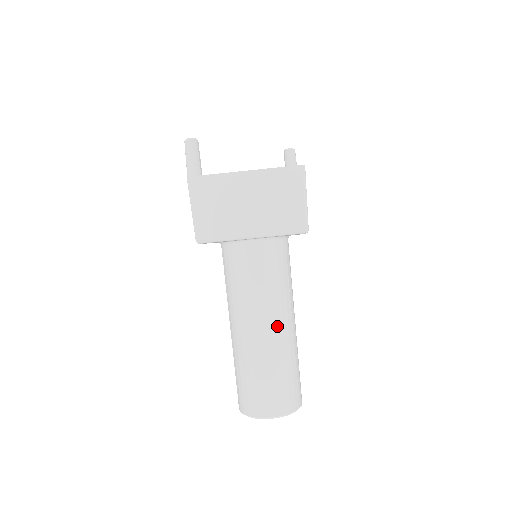
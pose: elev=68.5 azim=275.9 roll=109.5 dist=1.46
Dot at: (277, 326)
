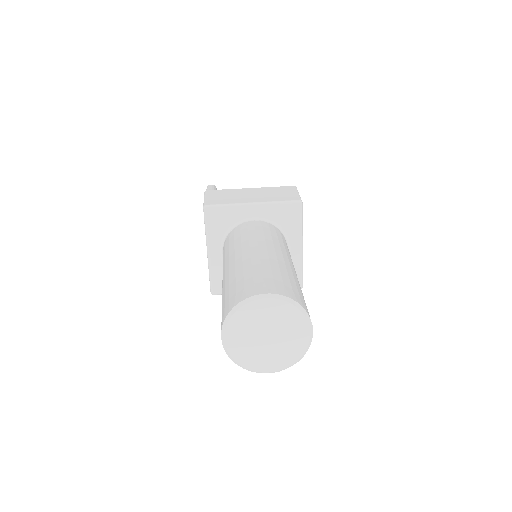
Dot at: (275, 251)
